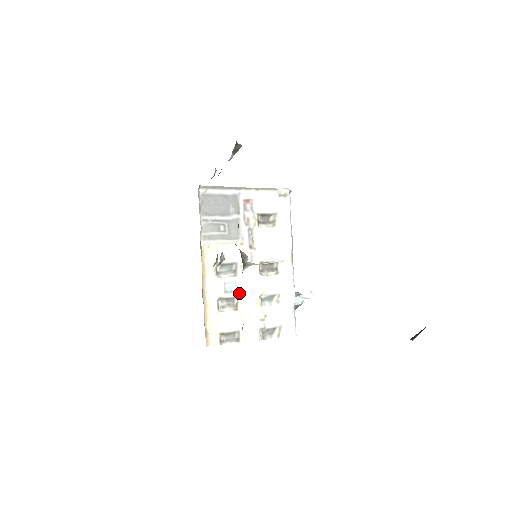
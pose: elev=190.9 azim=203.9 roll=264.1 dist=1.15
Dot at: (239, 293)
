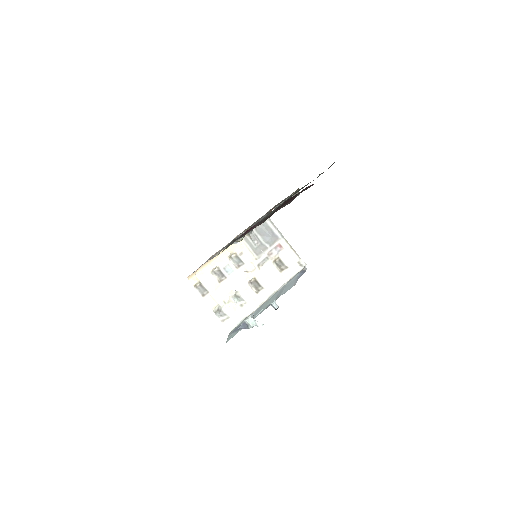
Dot at: (229, 277)
